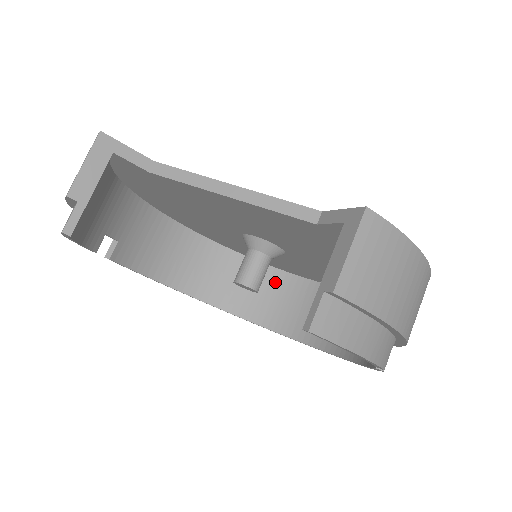
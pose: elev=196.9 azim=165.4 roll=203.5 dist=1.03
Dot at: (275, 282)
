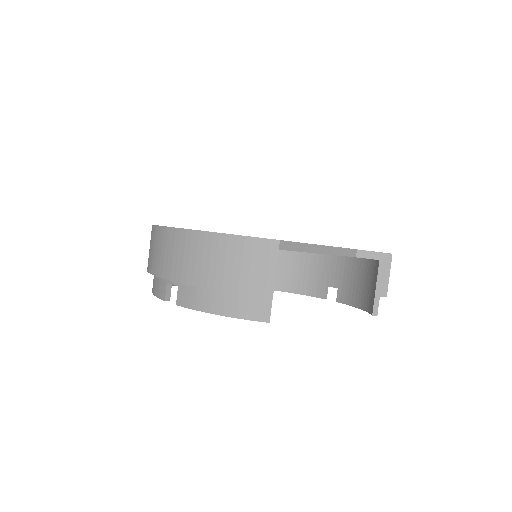
Dot at: occluded
